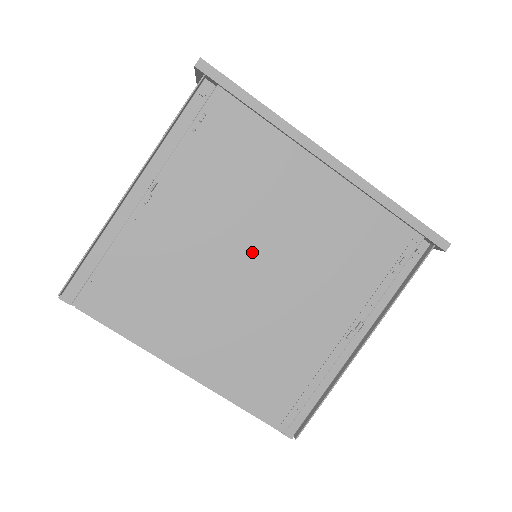
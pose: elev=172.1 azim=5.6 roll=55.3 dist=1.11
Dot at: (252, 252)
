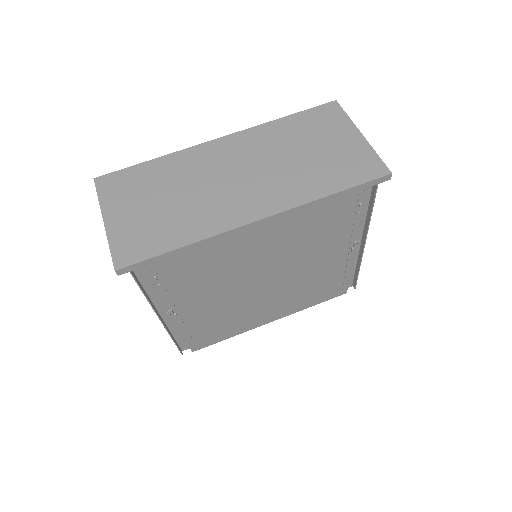
Dot at: (257, 279)
